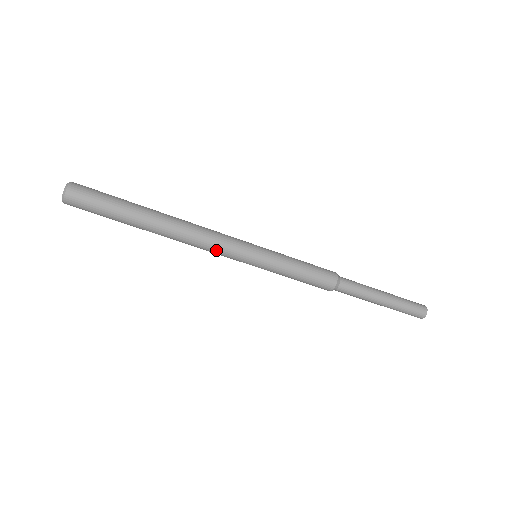
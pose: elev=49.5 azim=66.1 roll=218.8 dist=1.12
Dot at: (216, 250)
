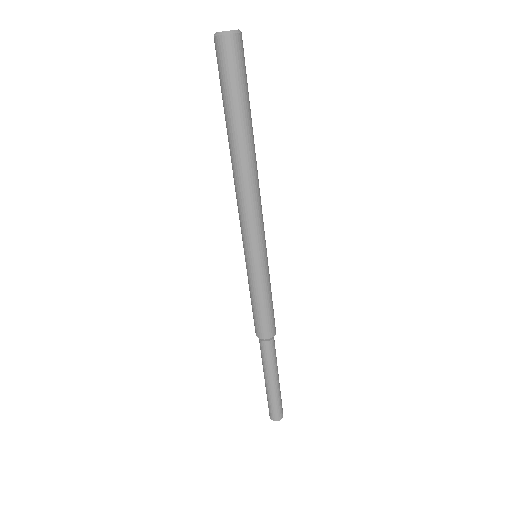
Dot at: (257, 217)
